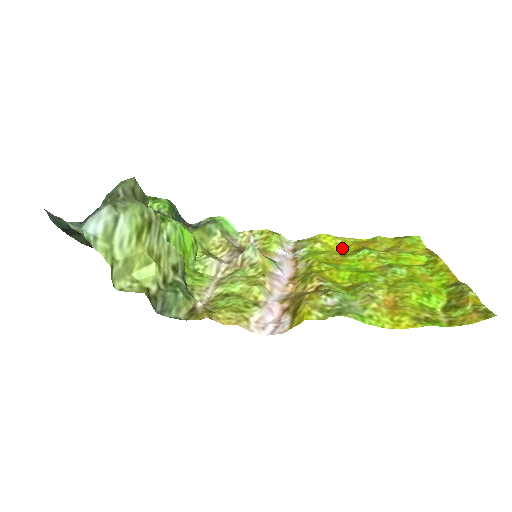
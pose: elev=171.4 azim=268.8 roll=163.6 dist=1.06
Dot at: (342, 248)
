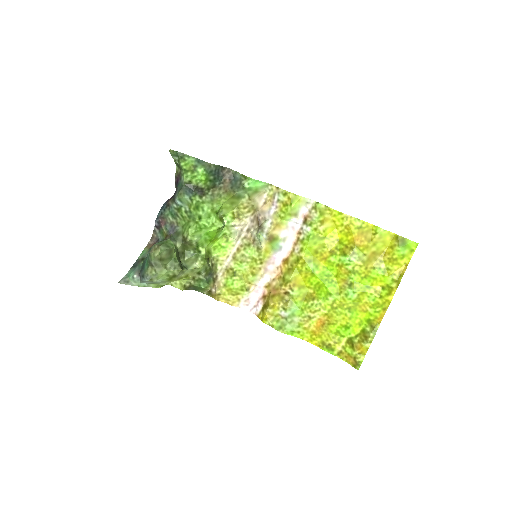
Dot at: (343, 233)
